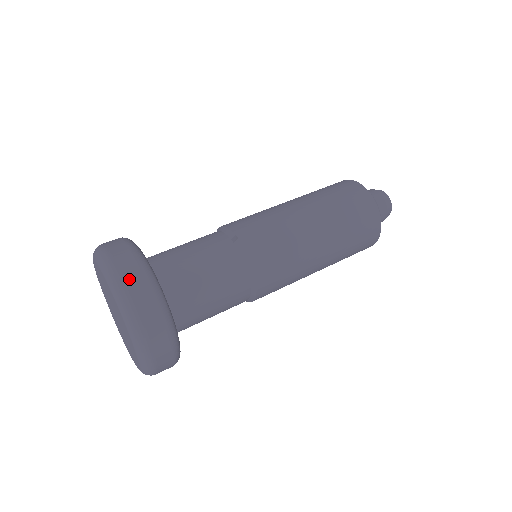
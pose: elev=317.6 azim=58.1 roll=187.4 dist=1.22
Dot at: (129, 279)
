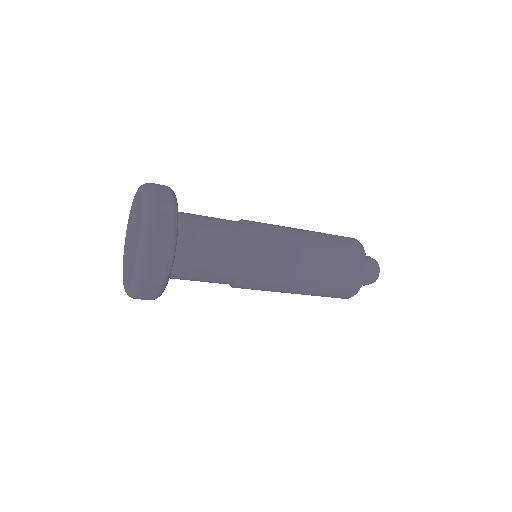
Dot at: (159, 201)
